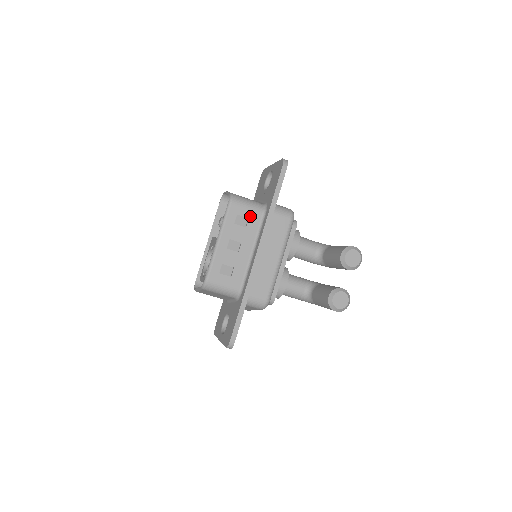
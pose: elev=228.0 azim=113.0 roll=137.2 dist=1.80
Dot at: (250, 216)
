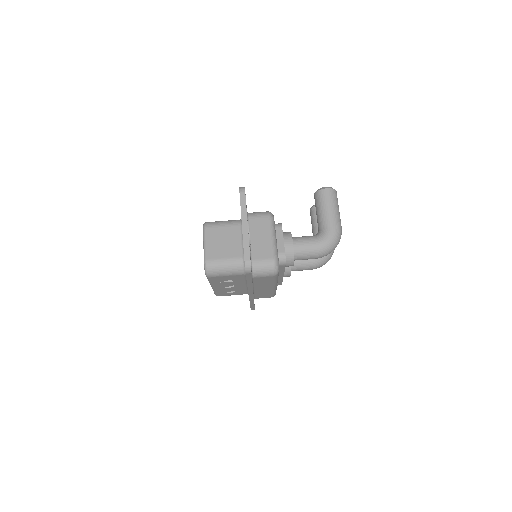
Dot at: occluded
